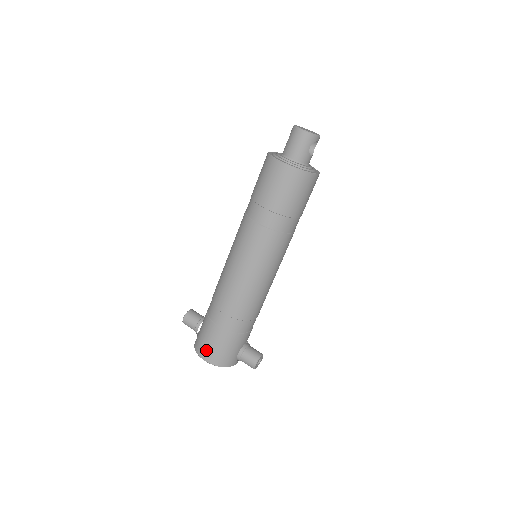
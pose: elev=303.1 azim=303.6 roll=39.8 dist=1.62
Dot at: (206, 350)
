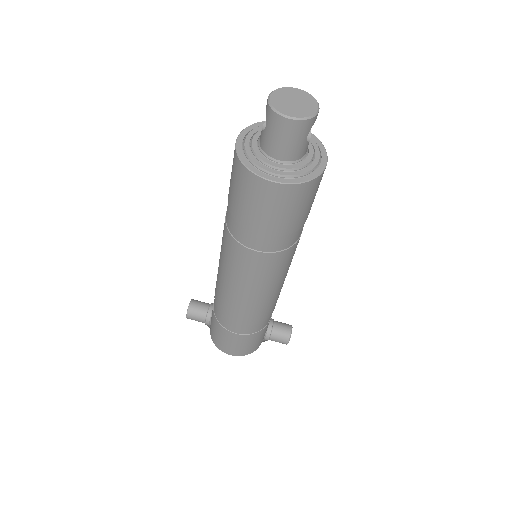
Dot at: (229, 349)
